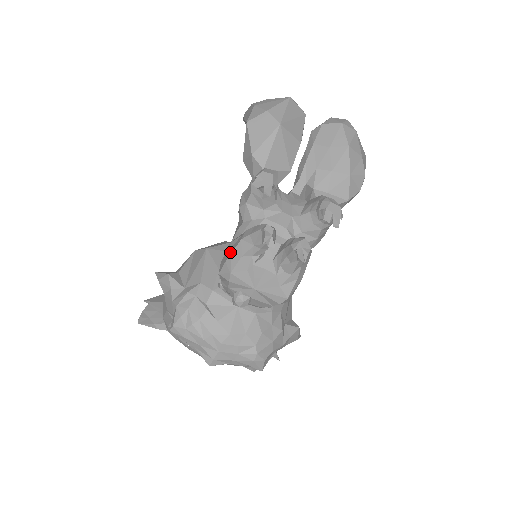
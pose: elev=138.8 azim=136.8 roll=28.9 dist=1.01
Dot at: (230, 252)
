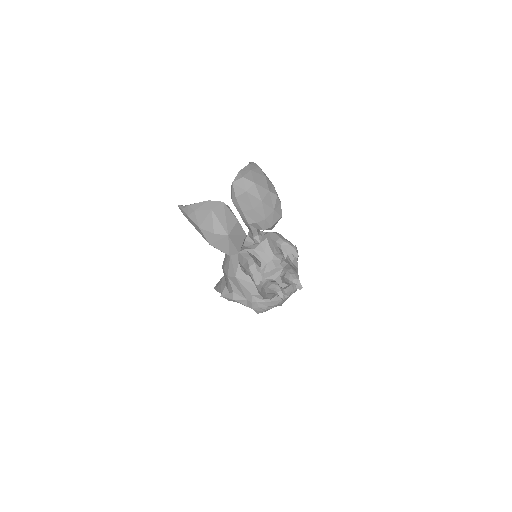
Dot at: (263, 295)
